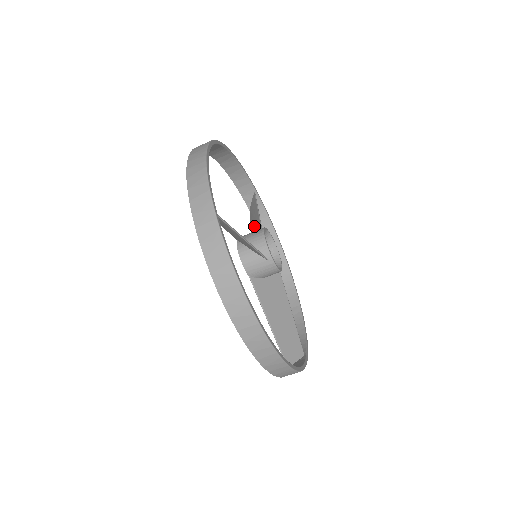
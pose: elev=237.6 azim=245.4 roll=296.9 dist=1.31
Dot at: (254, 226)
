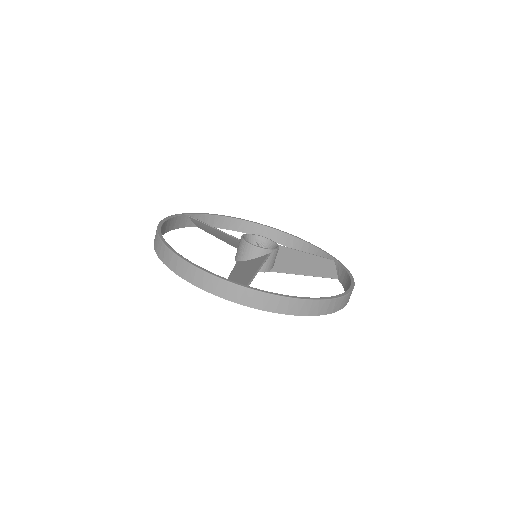
Dot at: (223, 238)
